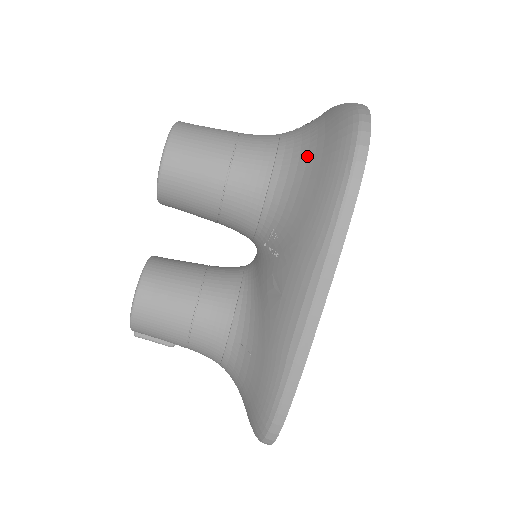
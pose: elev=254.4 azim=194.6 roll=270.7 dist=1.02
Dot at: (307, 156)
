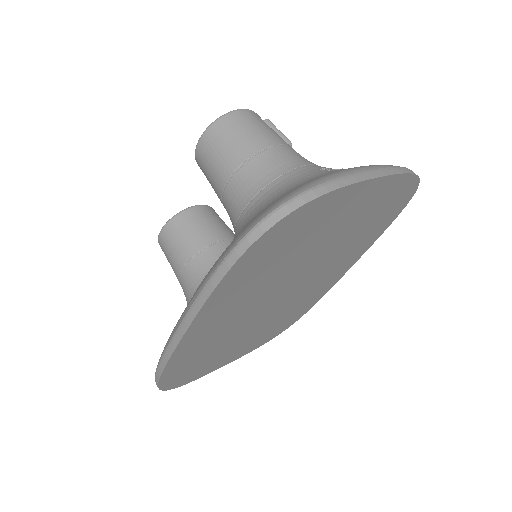
Dot at: (267, 204)
